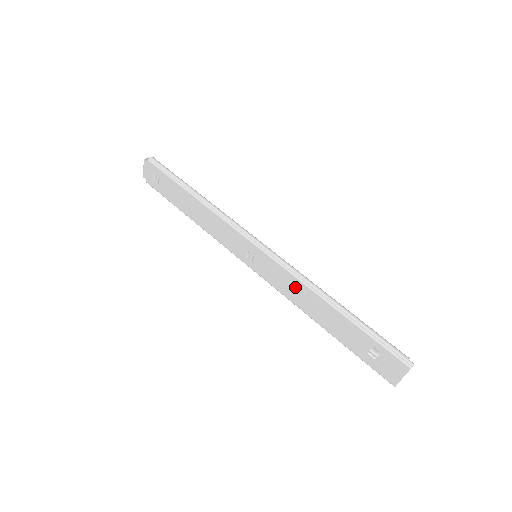
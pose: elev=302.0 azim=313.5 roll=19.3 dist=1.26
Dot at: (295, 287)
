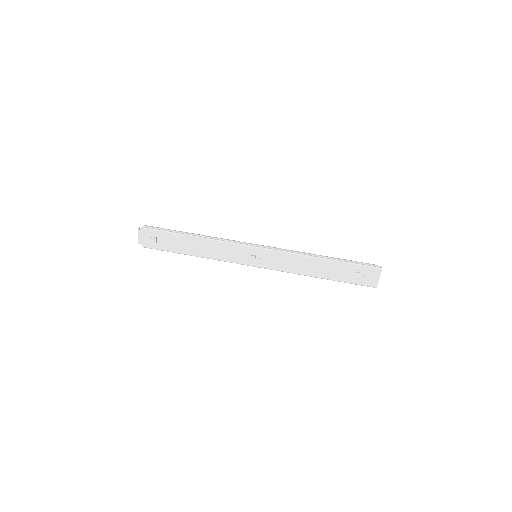
Dot at: (293, 261)
